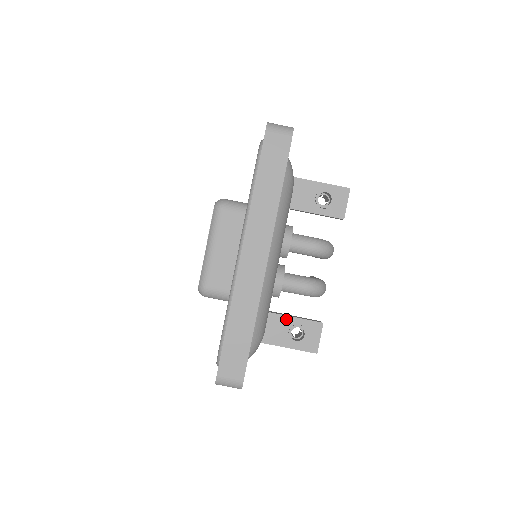
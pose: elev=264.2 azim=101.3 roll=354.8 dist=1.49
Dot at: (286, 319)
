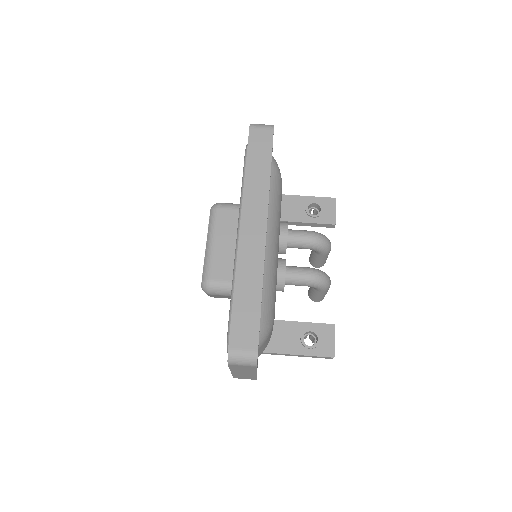
Dot at: (296, 325)
